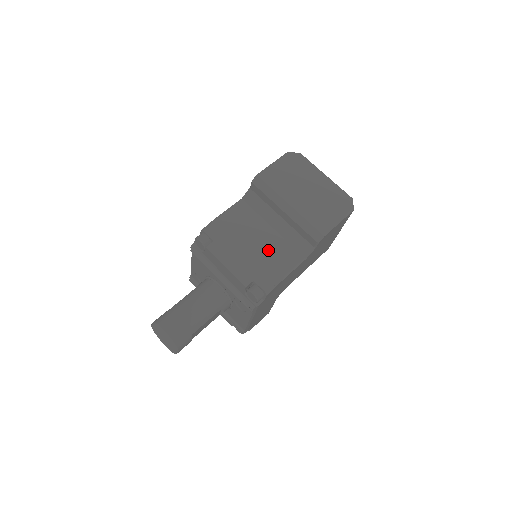
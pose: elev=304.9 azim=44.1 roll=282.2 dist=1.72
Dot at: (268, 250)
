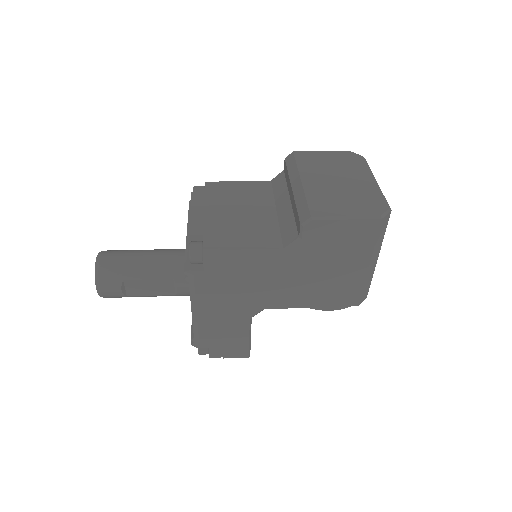
Dot at: (249, 223)
